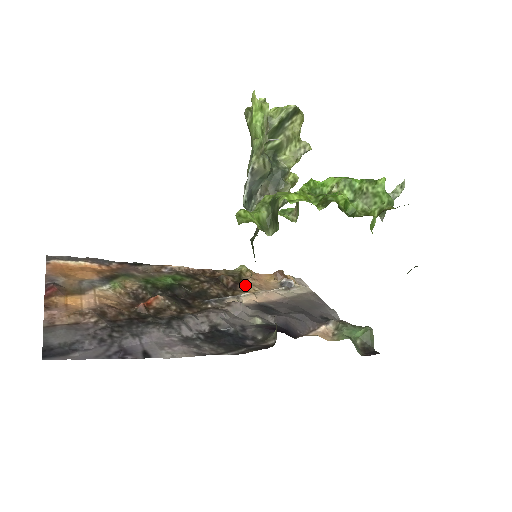
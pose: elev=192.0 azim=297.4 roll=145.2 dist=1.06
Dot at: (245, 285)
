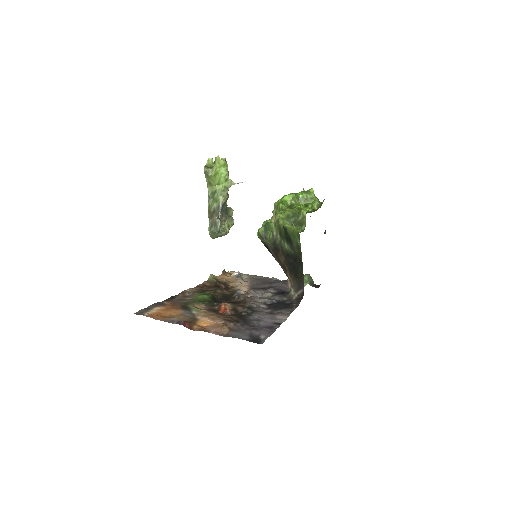
Dot at: (228, 284)
